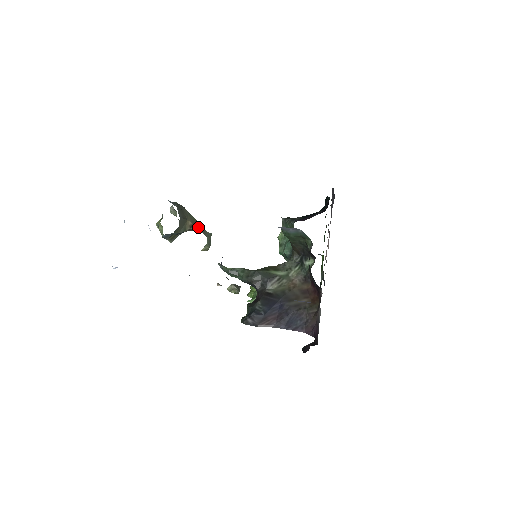
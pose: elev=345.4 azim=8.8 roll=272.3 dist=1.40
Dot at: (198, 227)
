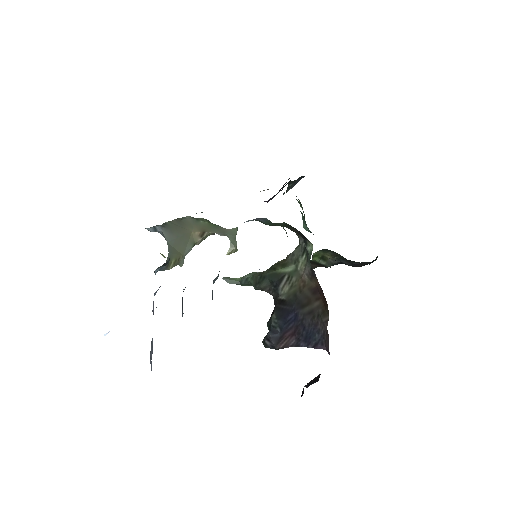
Dot at: (212, 231)
